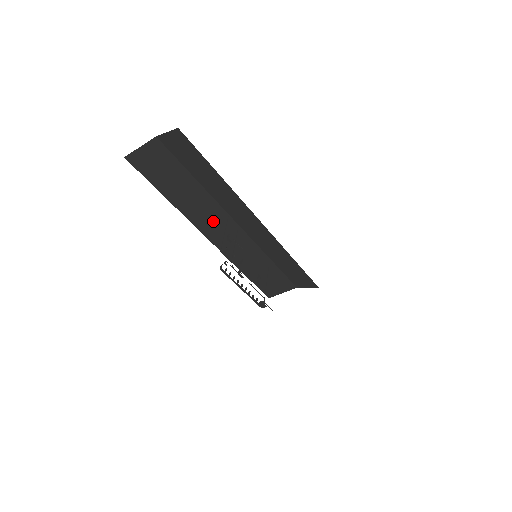
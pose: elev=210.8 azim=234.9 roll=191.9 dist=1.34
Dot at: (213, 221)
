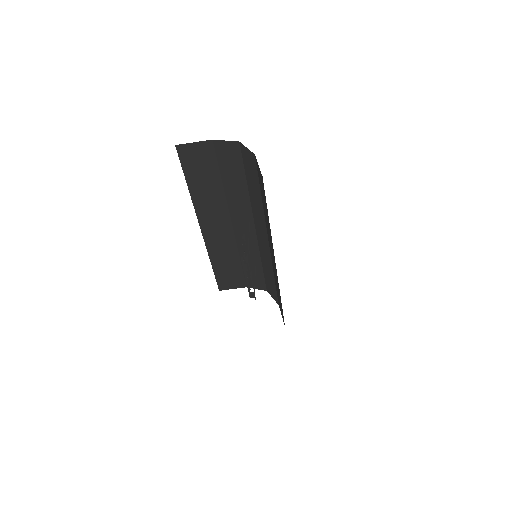
Dot at: (214, 217)
